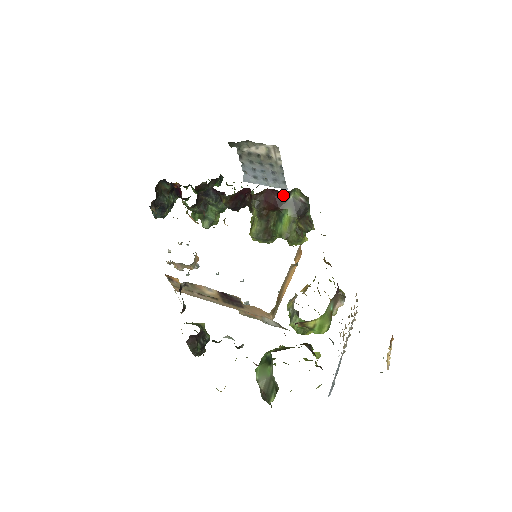
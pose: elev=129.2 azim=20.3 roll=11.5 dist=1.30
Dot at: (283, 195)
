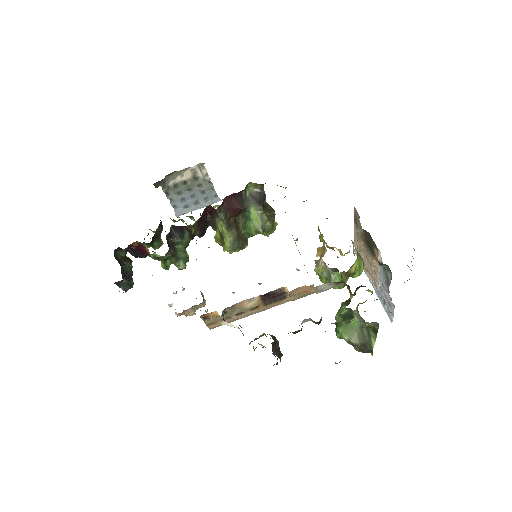
Dot at: (240, 196)
